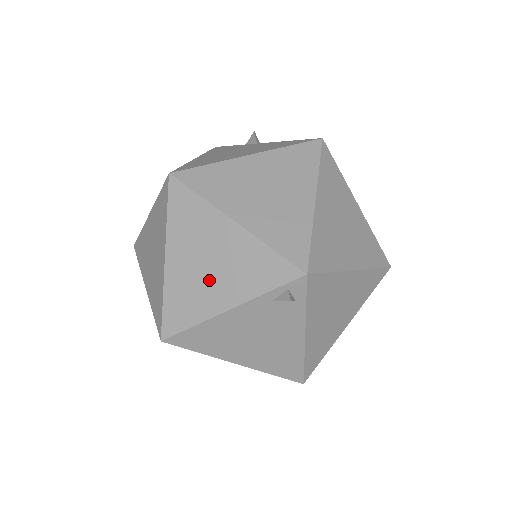
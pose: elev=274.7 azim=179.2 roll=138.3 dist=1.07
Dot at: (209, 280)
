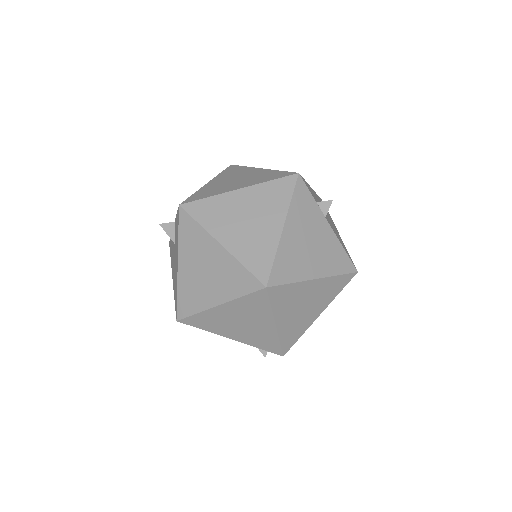
Dot at: (234, 327)
